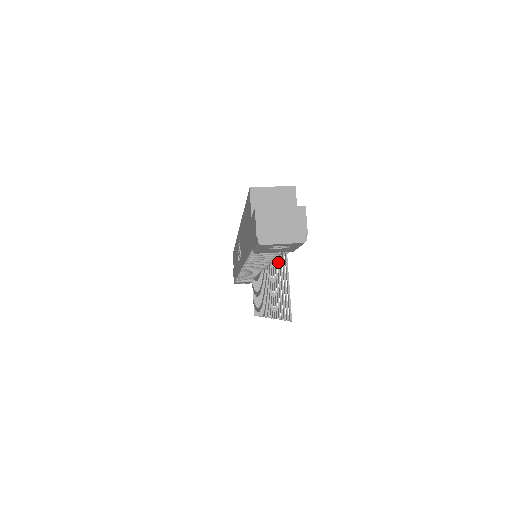
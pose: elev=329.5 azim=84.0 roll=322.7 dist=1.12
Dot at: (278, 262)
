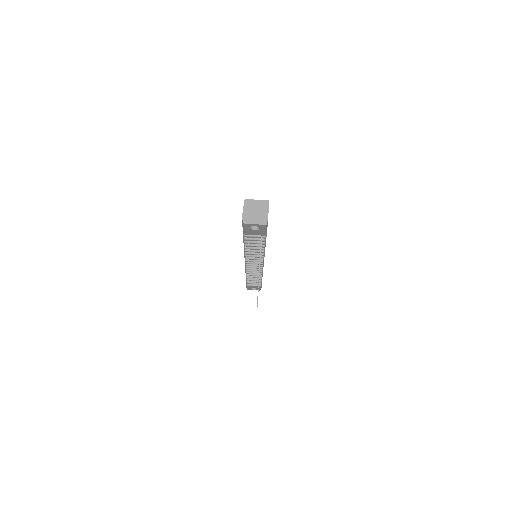
Dot at: occluded
